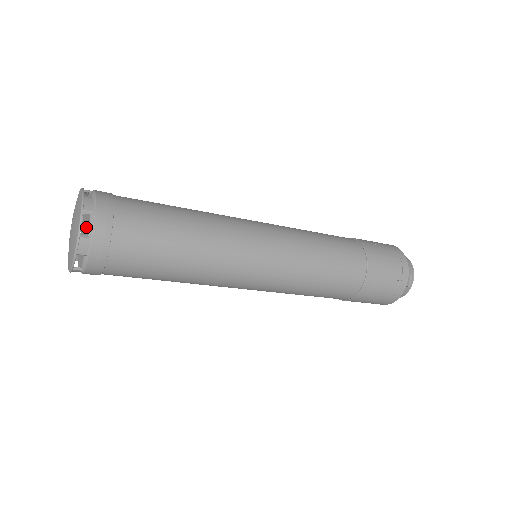
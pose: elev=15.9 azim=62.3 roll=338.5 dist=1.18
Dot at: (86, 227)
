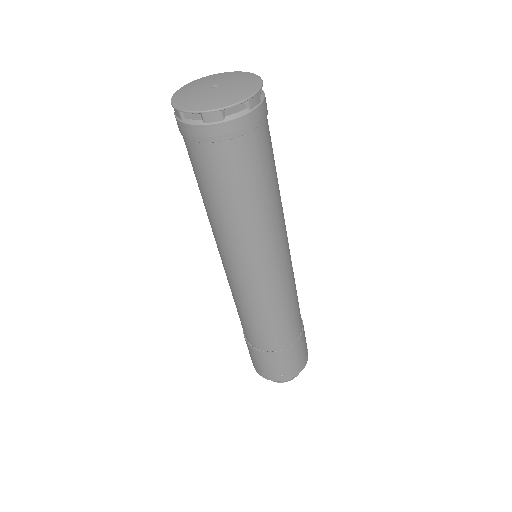
Dot at: occluded
